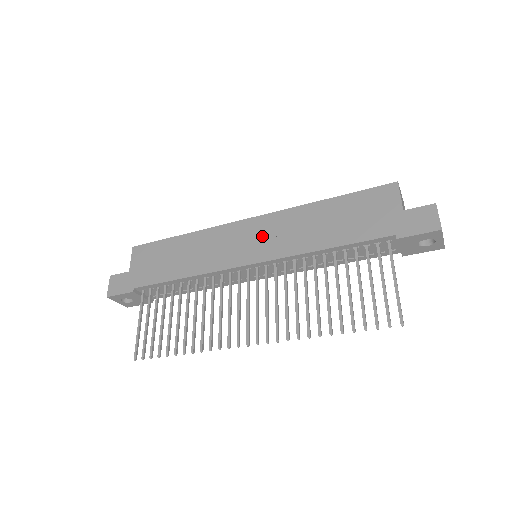
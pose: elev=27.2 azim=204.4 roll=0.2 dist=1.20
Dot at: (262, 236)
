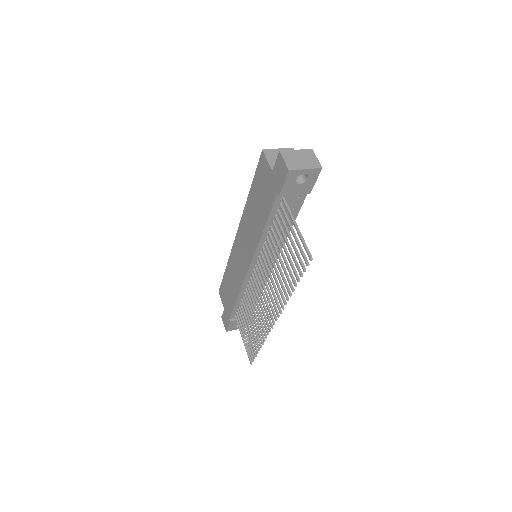
Dot at: (243, 244)
